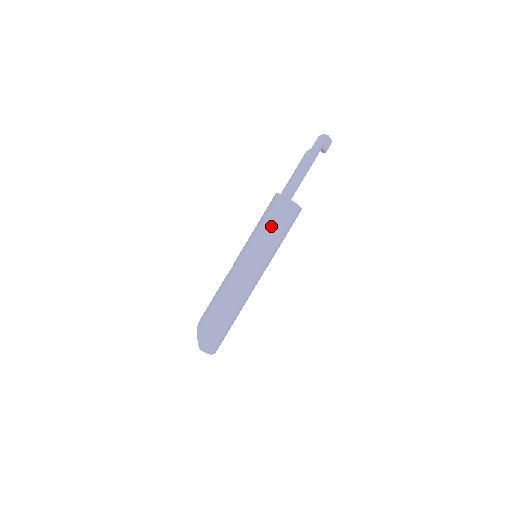
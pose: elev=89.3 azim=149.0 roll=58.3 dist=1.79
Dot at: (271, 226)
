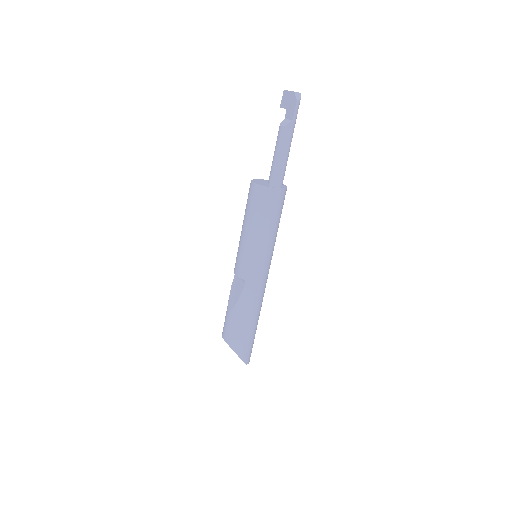
Dot at: (276, 226)
